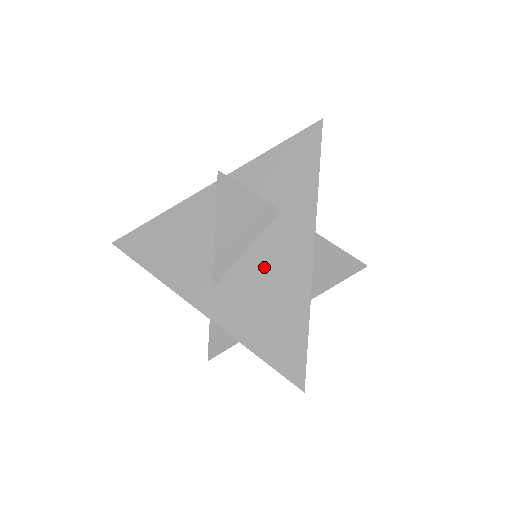
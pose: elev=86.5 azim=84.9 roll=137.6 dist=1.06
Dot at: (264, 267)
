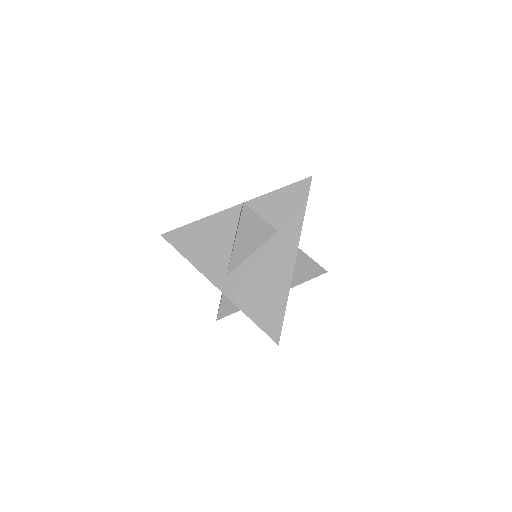
Dot at: (263, 266)
